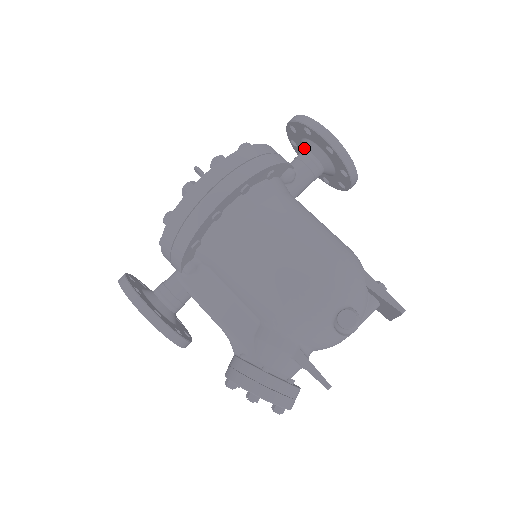
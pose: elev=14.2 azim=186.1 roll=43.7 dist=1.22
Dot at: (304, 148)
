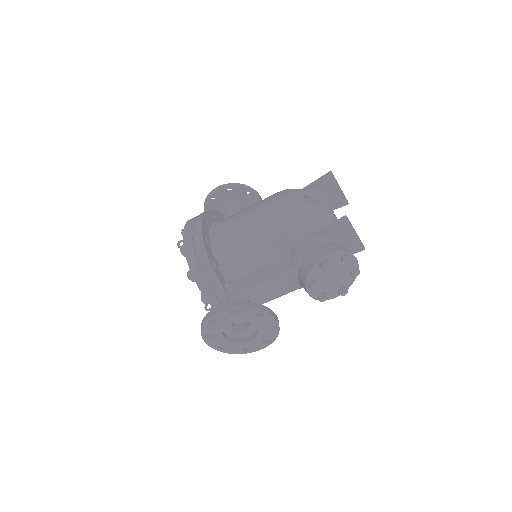
Dot at: (223, 213)
